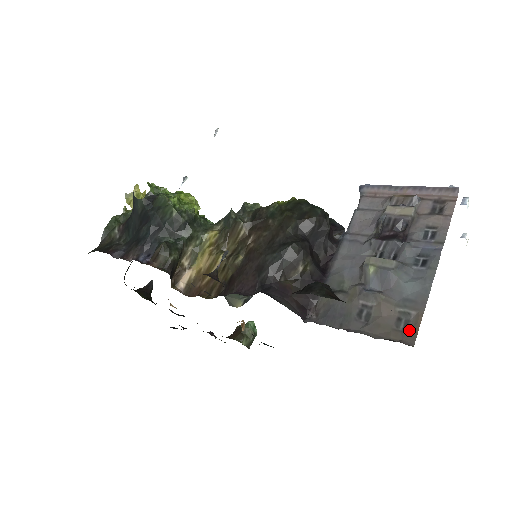
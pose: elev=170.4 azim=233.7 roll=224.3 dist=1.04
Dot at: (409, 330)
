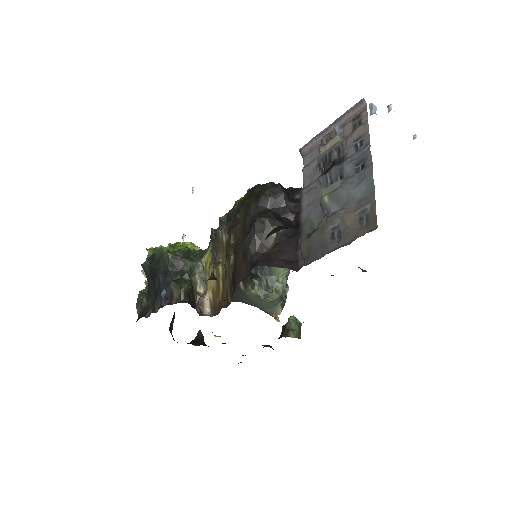
Dot at: (370, 221)
